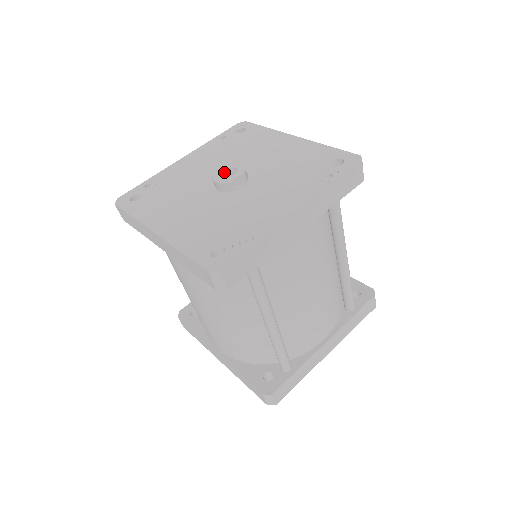
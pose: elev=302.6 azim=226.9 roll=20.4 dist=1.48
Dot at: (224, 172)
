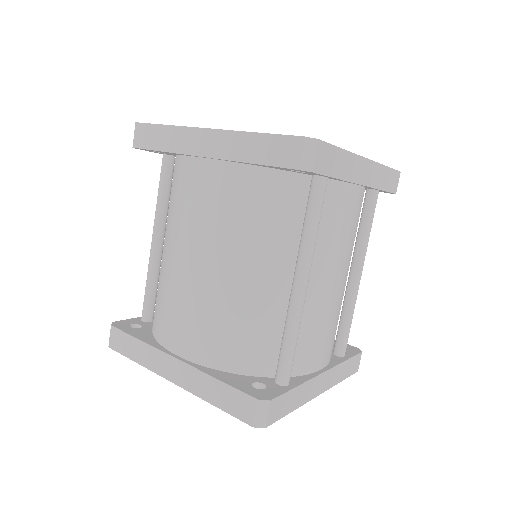
Dot at: occluded
